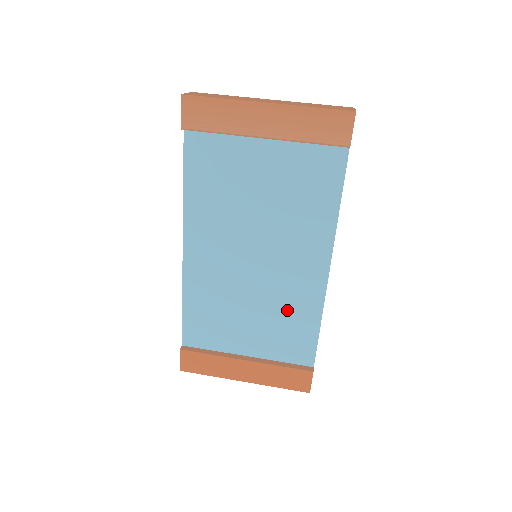
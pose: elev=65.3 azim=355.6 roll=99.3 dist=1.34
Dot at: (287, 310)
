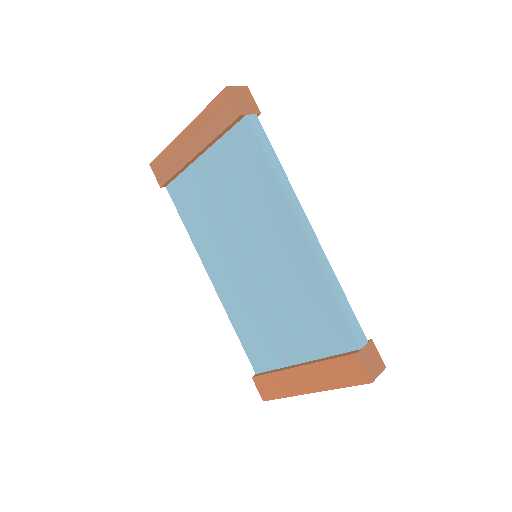
Dot at: (300, 294)
